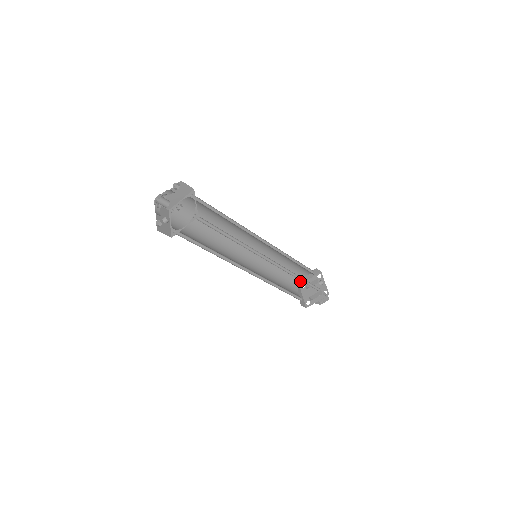
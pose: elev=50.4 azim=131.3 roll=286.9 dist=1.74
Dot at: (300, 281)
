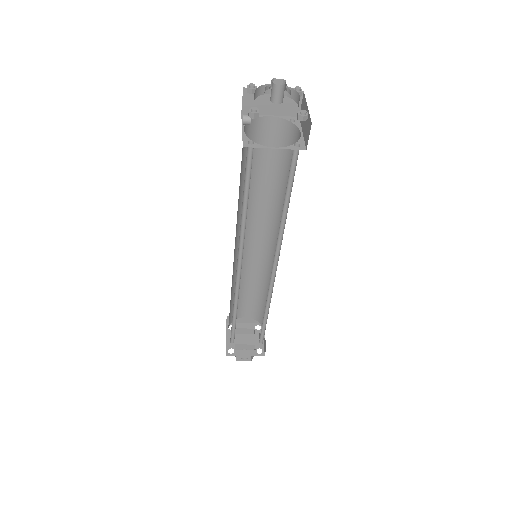
Dot at: occluded
